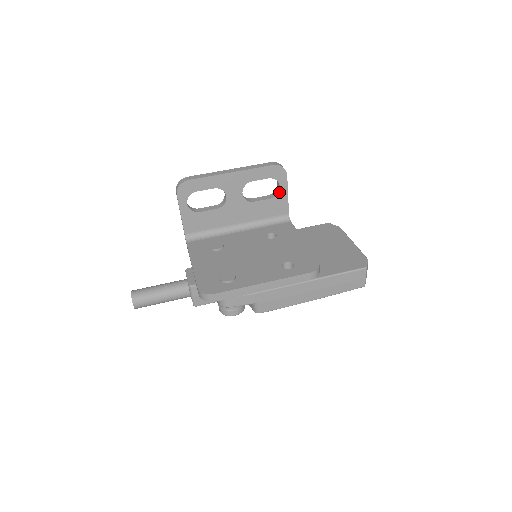
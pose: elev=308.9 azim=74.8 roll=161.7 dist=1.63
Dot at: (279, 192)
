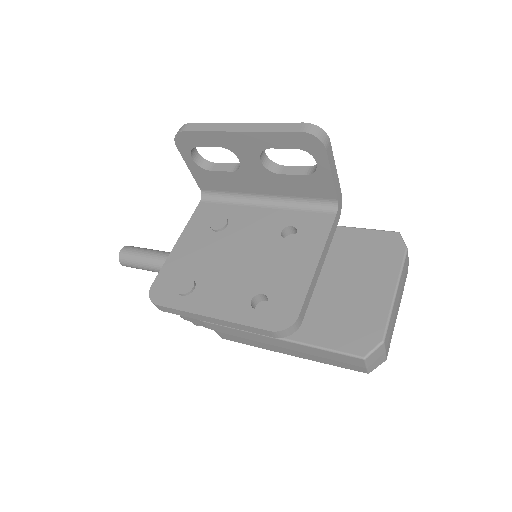
Dot at: (317, 170)
